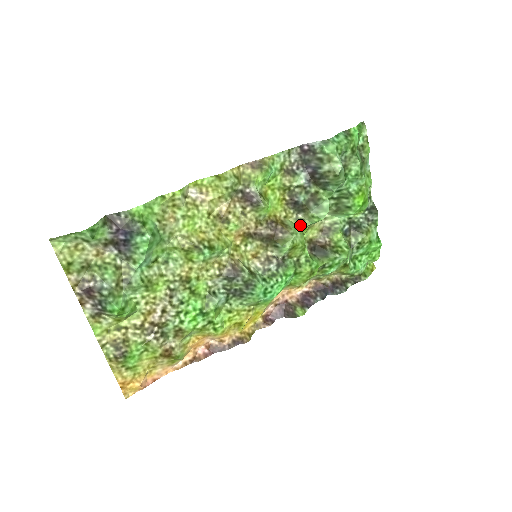
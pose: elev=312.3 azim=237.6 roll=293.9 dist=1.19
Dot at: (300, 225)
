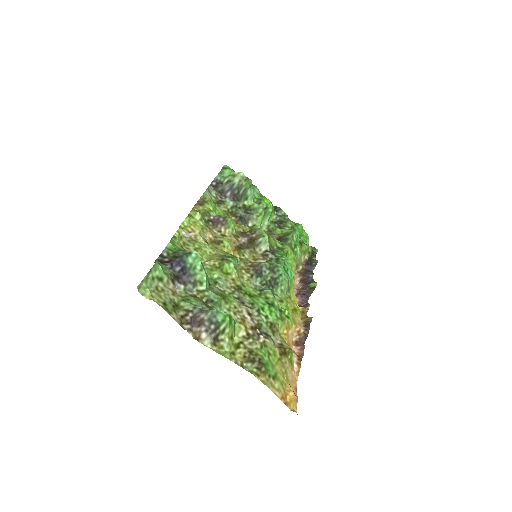
Dot at: occluded
